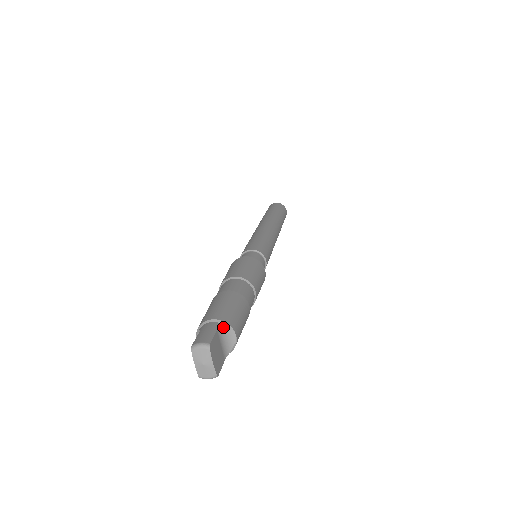
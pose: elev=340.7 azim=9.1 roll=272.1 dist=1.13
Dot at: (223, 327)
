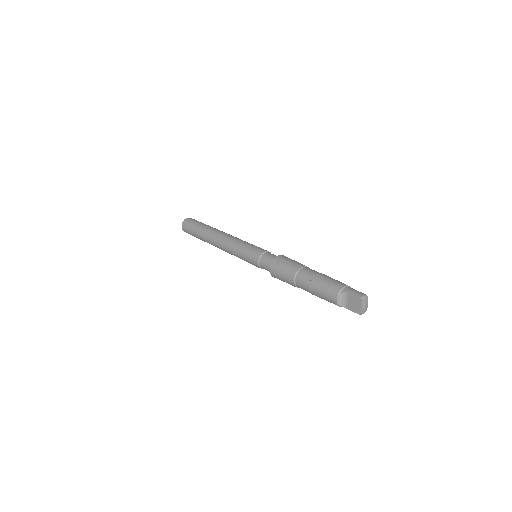
Dot at: (351, 288)
